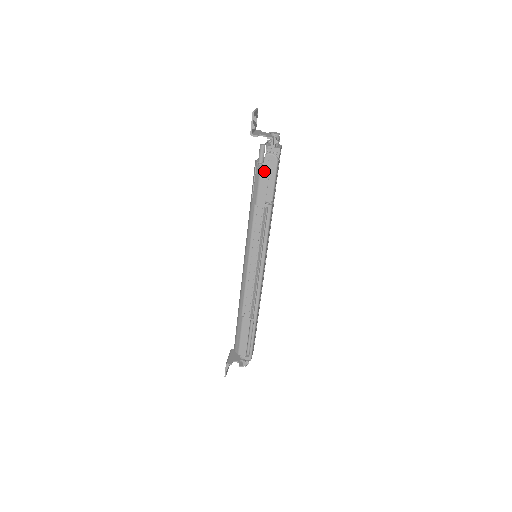
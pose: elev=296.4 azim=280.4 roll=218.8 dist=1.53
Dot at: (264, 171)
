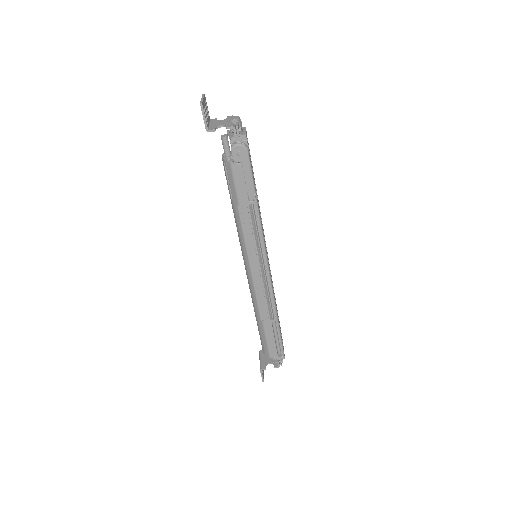
Dot at: (236, 166)
